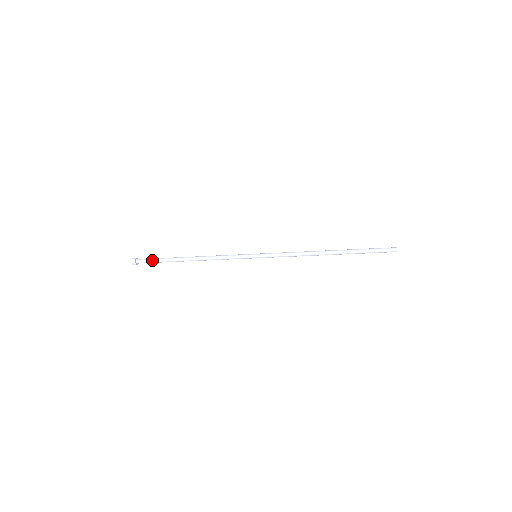
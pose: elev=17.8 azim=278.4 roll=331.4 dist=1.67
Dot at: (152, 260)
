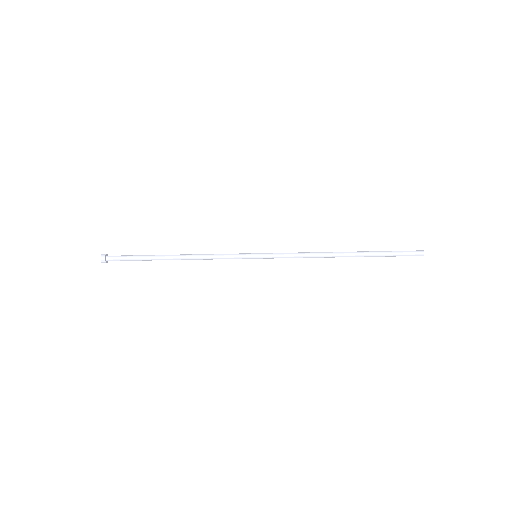
Dot at: (126, 258)
